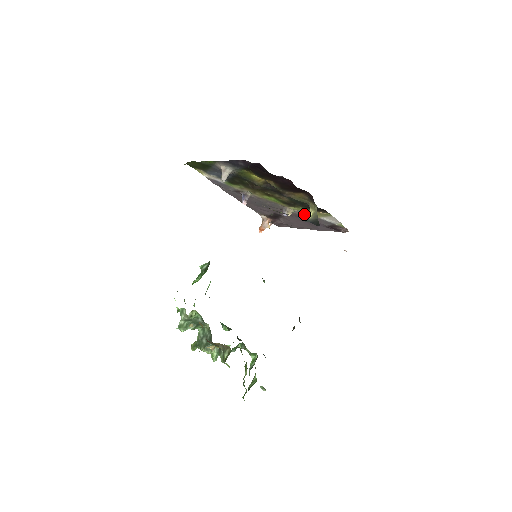
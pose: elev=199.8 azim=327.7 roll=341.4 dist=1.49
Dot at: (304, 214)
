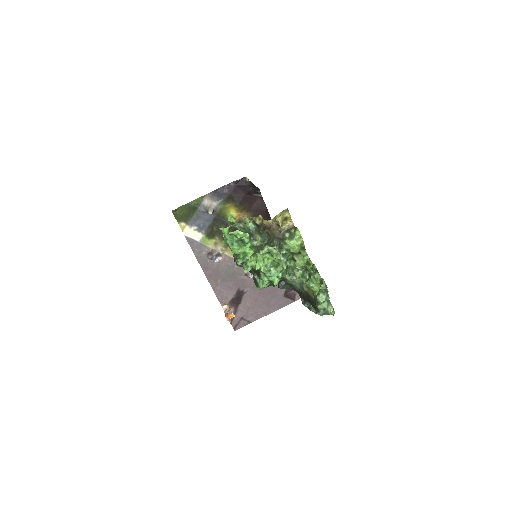
Dot at: occluded
